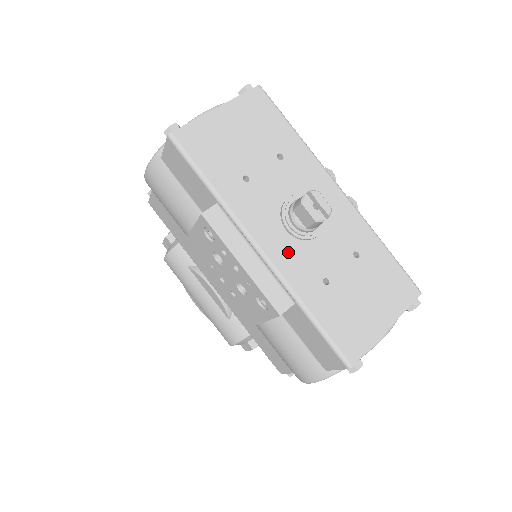
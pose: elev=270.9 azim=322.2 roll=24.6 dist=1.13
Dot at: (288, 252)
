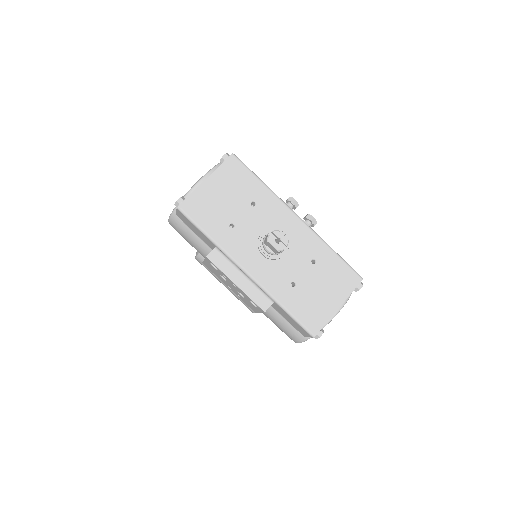
Dot at: (265, 270)
